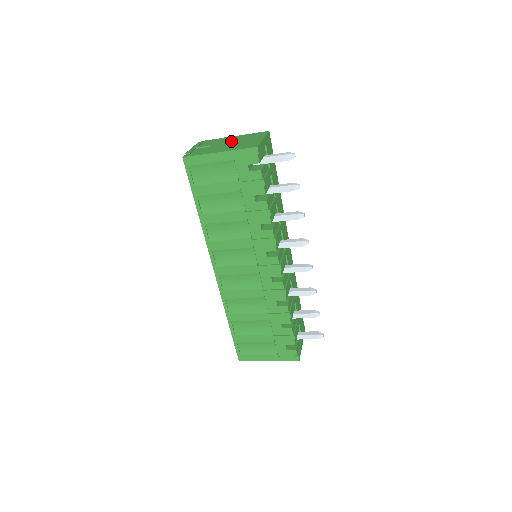
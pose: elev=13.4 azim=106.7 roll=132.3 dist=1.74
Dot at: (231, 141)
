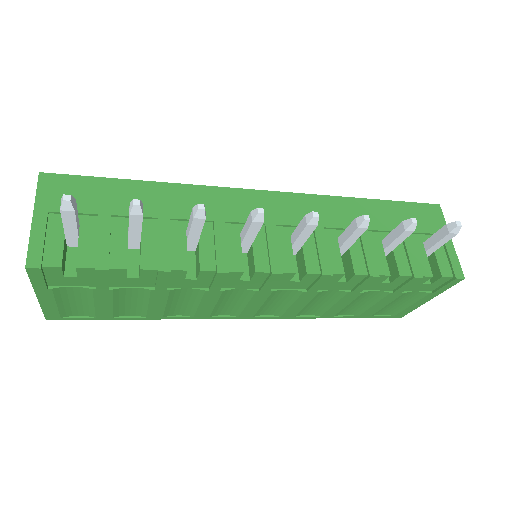
Dot at: occluded
